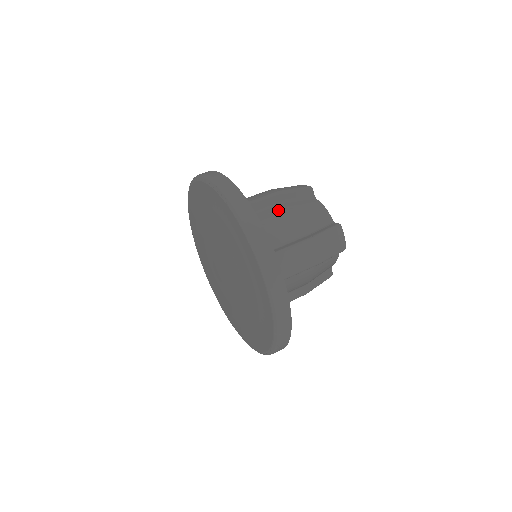
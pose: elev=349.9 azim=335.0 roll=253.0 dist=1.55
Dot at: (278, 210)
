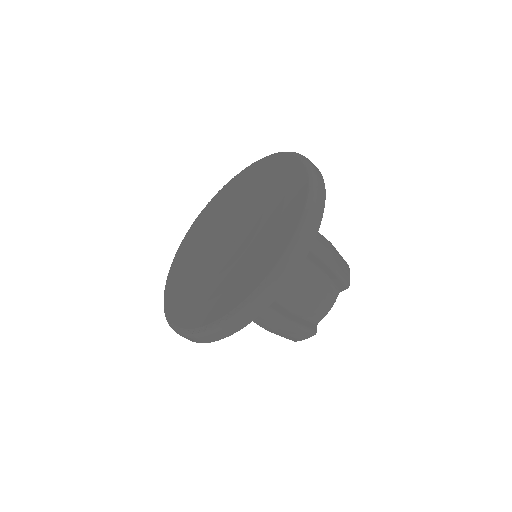
Dot at: occluded
